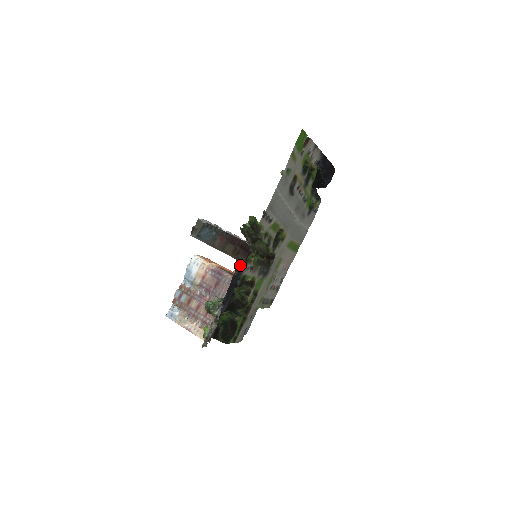
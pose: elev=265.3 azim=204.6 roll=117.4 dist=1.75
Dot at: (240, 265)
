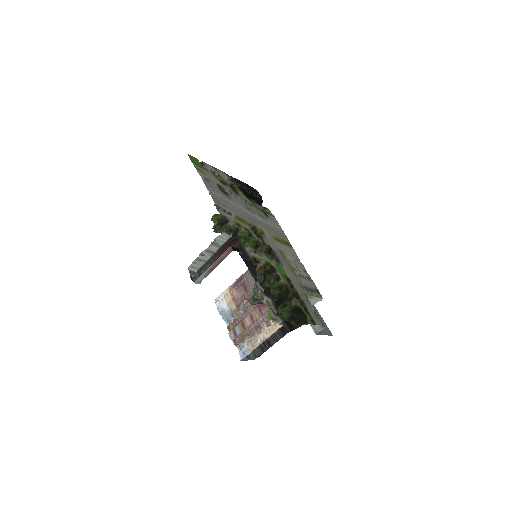
Dot at: (238, 248)
